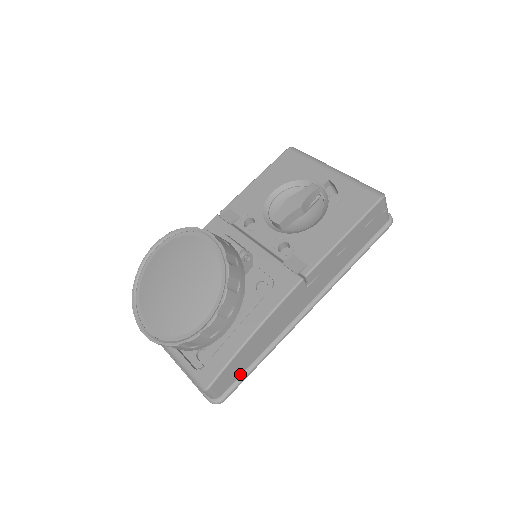
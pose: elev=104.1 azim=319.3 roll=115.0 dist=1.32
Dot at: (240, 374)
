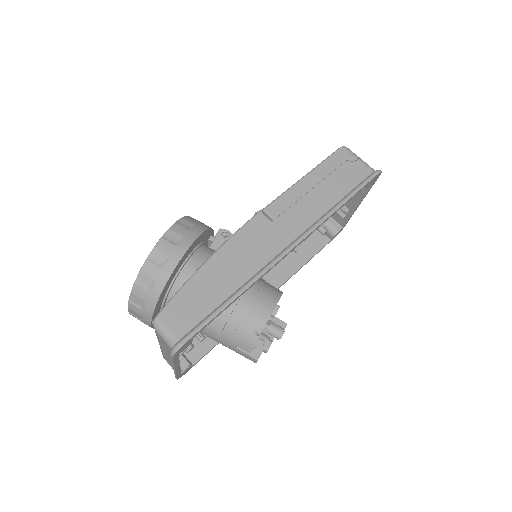
Dot at: (204, 316)
